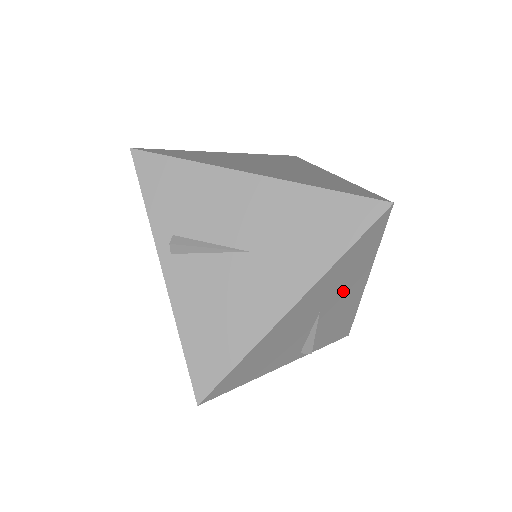
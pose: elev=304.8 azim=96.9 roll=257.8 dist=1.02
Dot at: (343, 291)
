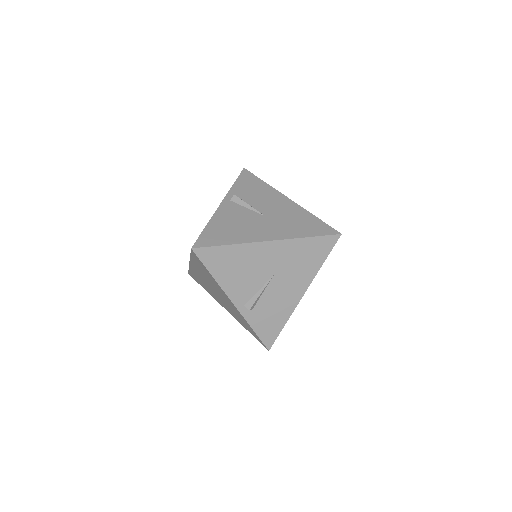
Dot at: (291, 277)
